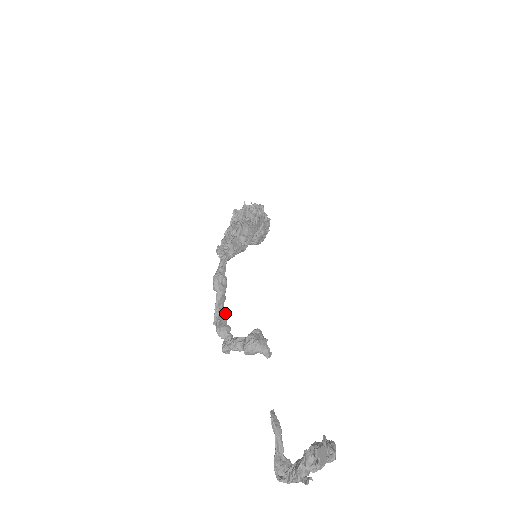
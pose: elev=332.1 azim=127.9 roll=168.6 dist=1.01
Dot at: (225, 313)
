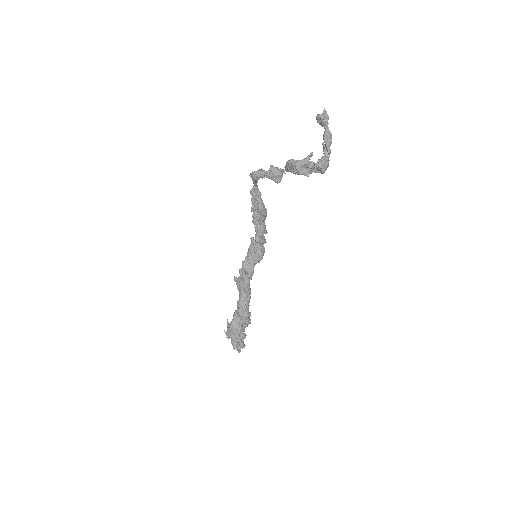
Dot at: (255, 181)
